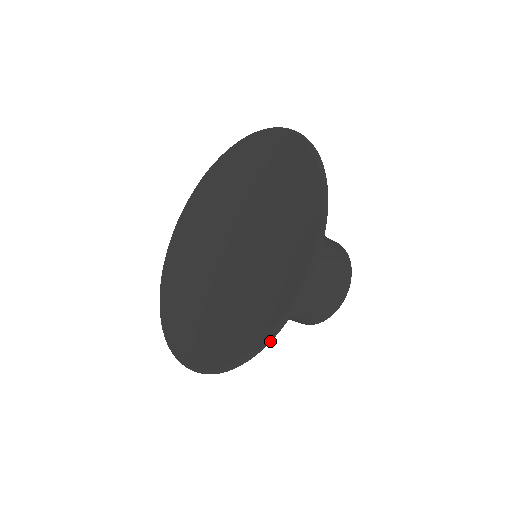
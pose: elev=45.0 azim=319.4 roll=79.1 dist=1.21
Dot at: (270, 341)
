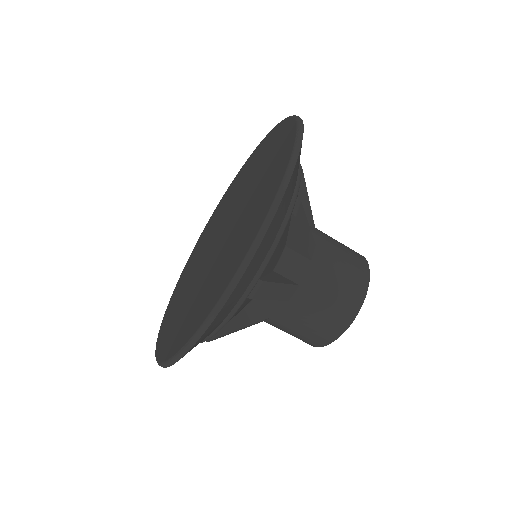
Dot at: (184, 354)
